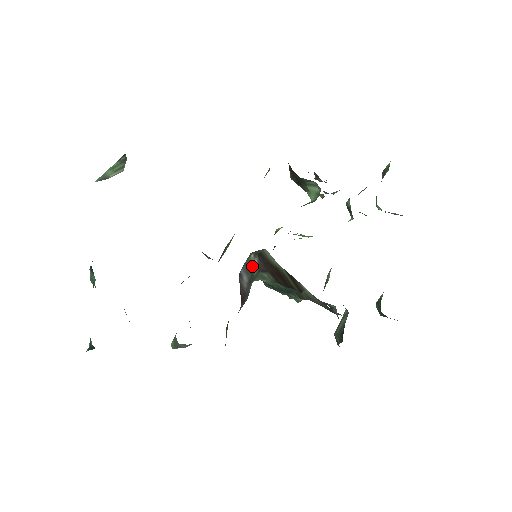
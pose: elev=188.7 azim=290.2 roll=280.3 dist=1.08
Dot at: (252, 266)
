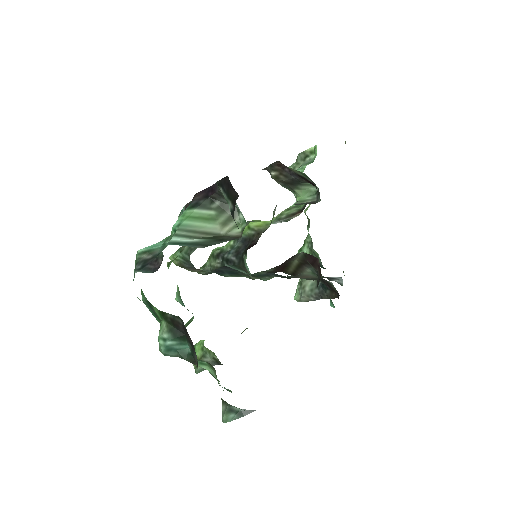
Dot at: occluded
